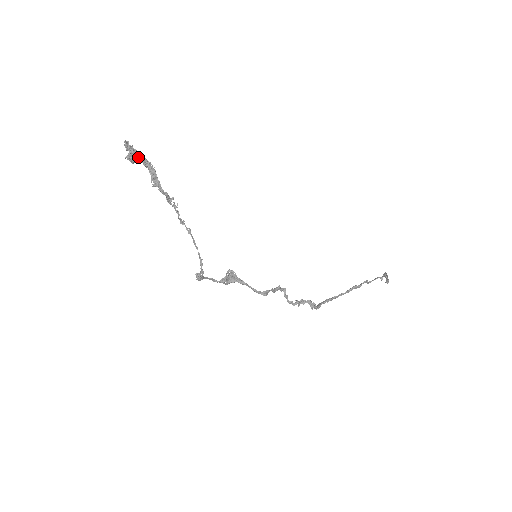
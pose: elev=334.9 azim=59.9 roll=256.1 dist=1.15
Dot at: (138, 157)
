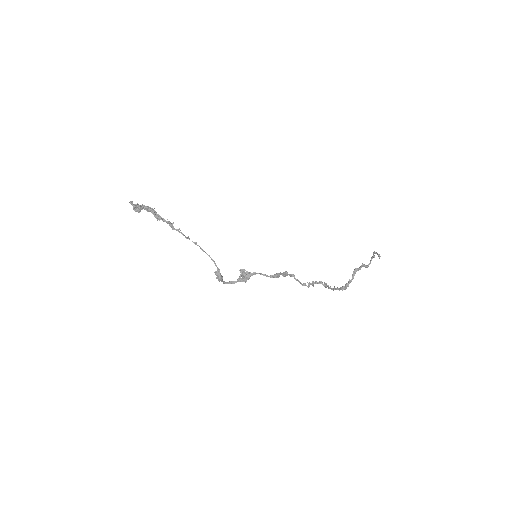
Dot at: (141, 208)
